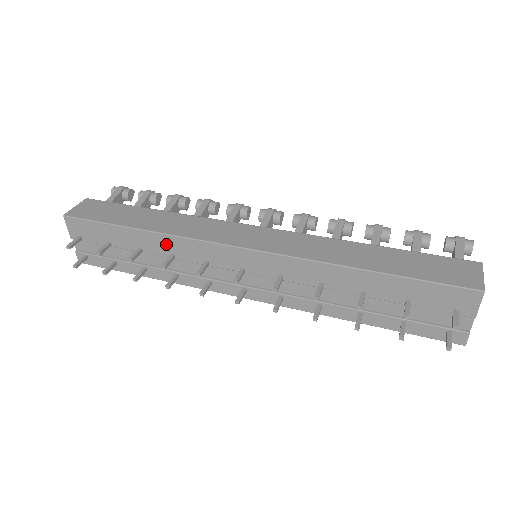
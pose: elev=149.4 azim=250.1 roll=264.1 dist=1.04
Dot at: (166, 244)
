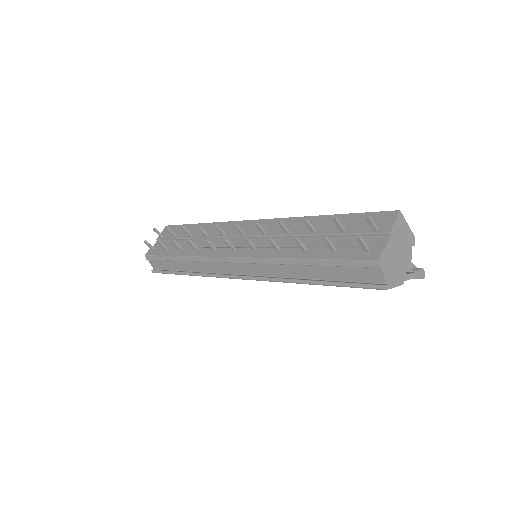
Dot at: (209, 229)
